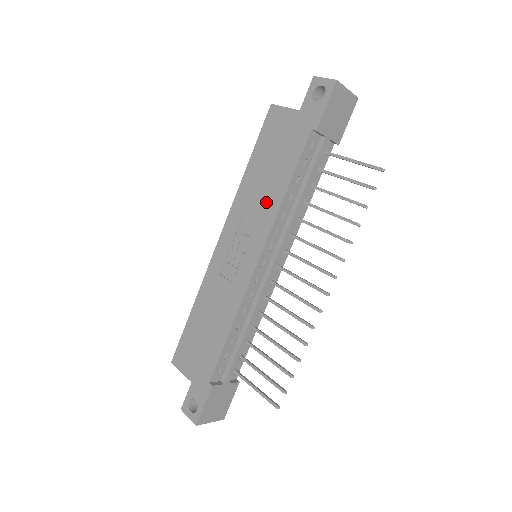
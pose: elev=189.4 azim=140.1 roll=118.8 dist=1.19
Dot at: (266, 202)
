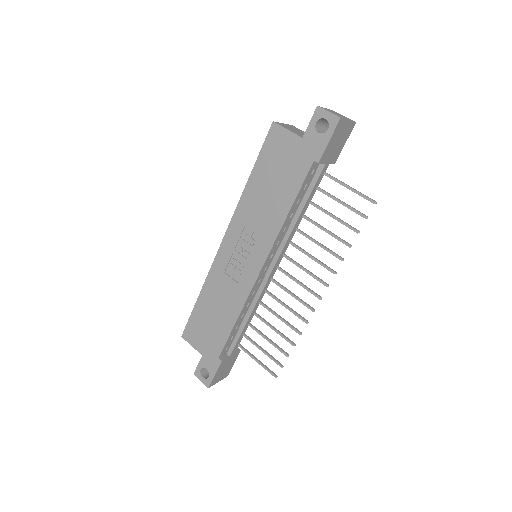
Dot at: (268, 218)
